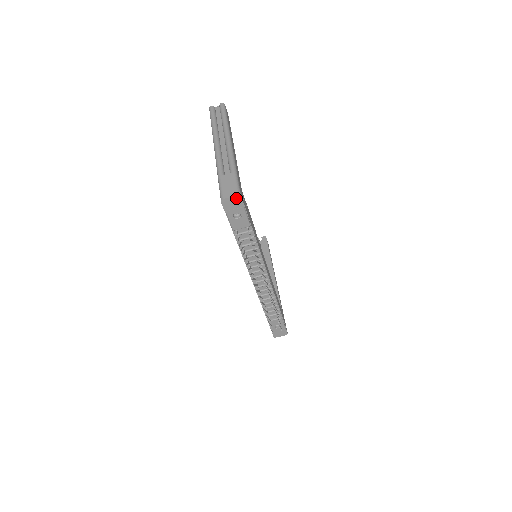
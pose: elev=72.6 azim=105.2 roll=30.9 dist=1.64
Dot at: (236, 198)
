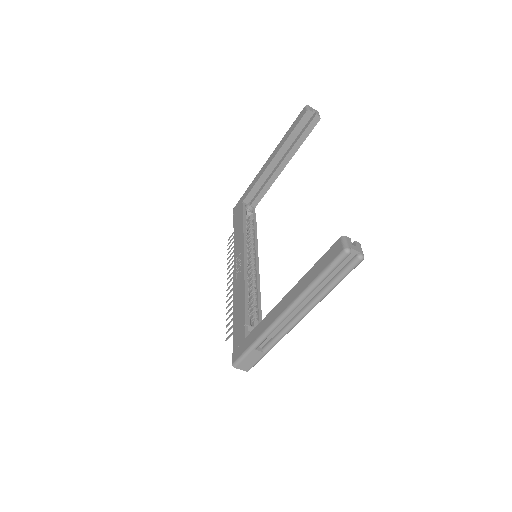
Dot at: (245, 368)
